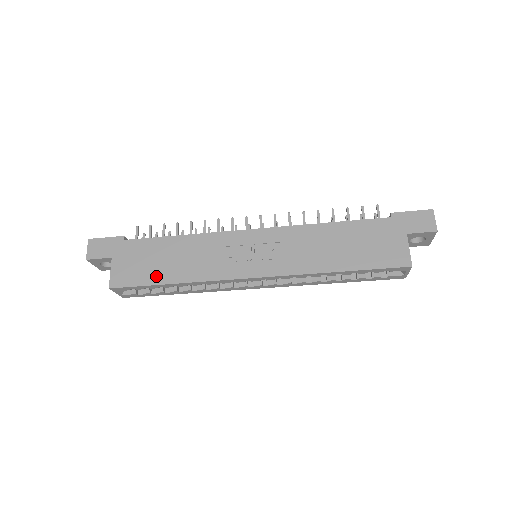
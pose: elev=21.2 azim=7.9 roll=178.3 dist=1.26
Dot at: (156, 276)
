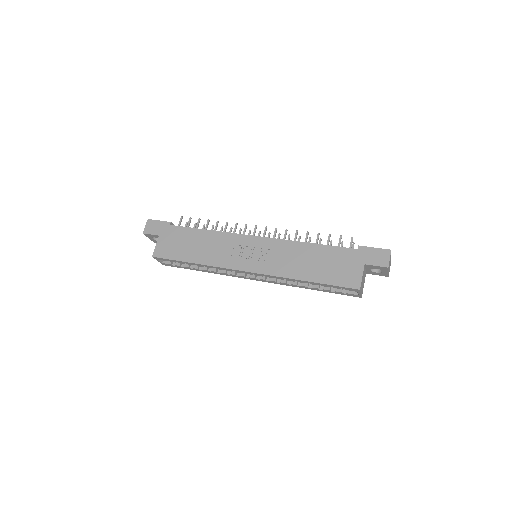
Dot at: (183, 255)
